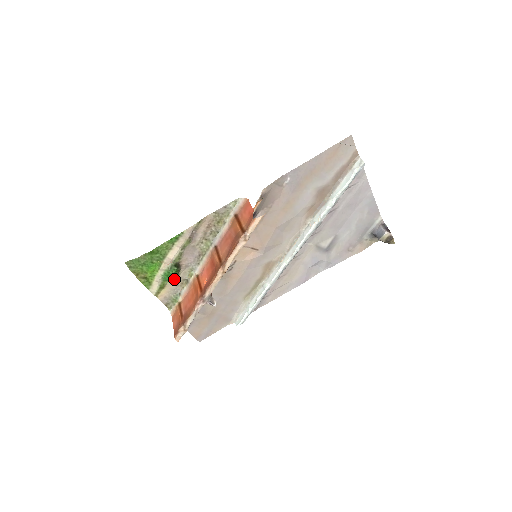
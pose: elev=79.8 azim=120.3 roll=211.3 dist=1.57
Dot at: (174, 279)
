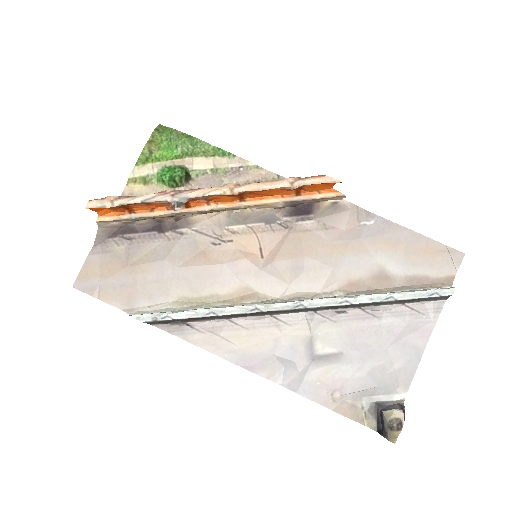
Dot at: (164, 188)
